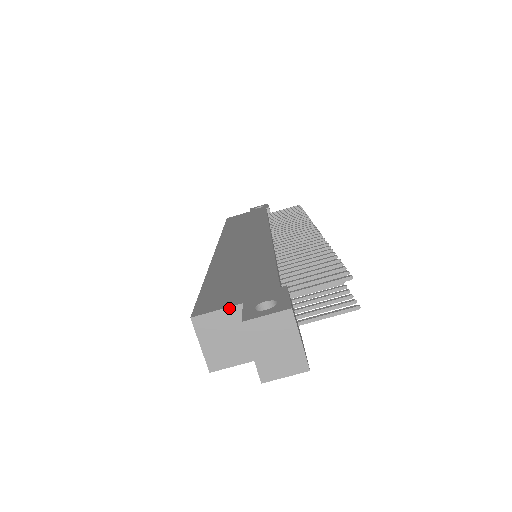
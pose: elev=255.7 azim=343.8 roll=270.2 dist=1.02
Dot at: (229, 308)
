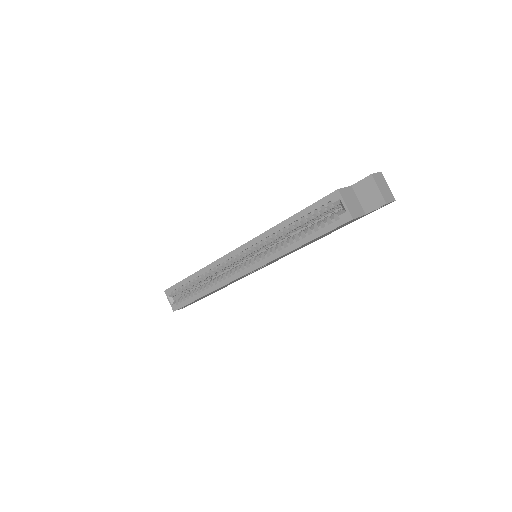
Dot at: (348, 187)
